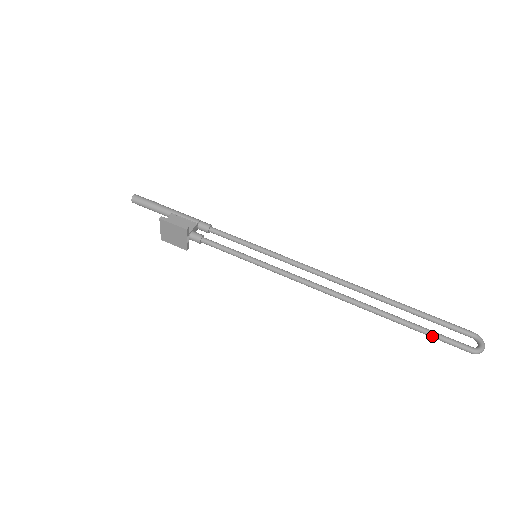
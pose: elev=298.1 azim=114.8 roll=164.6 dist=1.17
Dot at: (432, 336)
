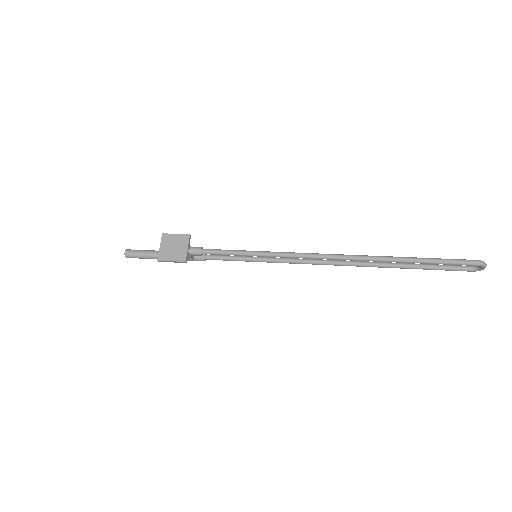
Dot at: (438, 260)
